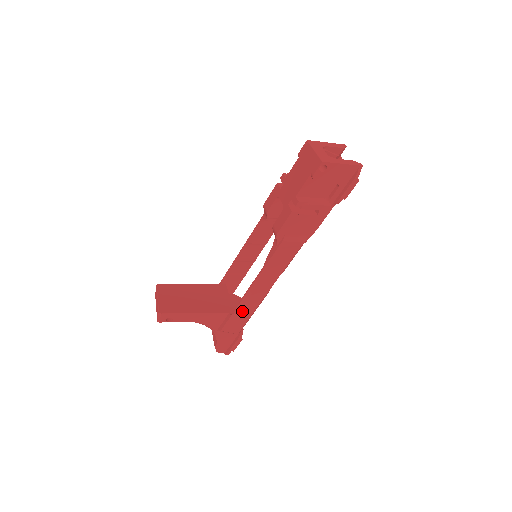
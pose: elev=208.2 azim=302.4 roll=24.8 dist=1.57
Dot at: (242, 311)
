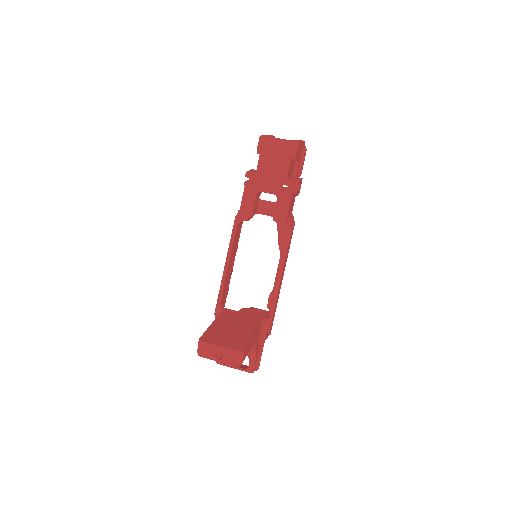
Dot at: (274, 308)
